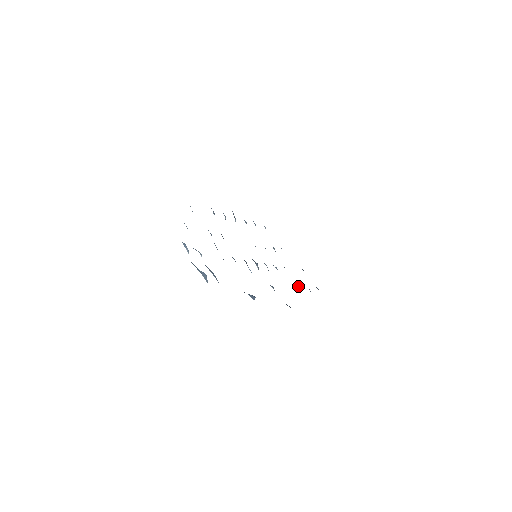
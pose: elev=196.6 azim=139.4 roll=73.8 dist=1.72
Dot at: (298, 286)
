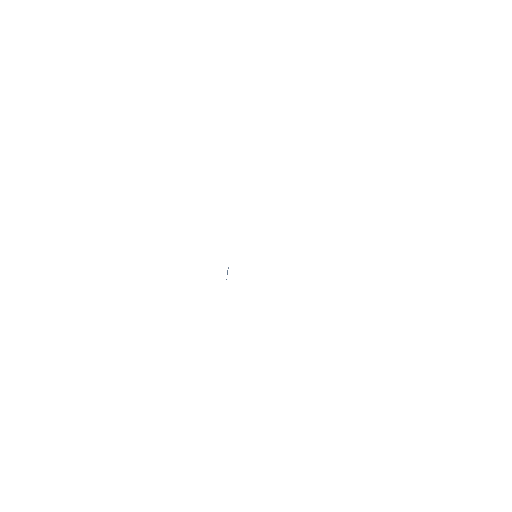
Dot at: occluded
